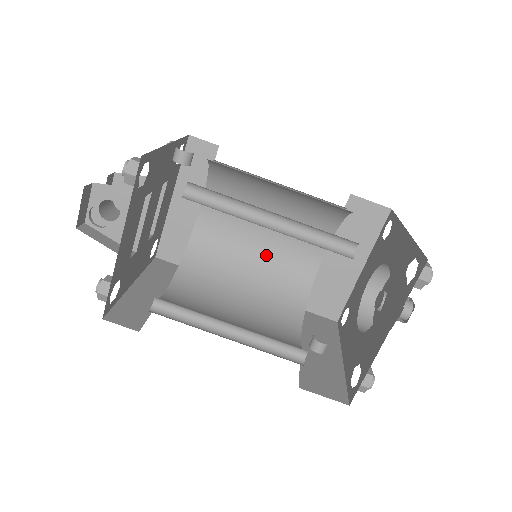
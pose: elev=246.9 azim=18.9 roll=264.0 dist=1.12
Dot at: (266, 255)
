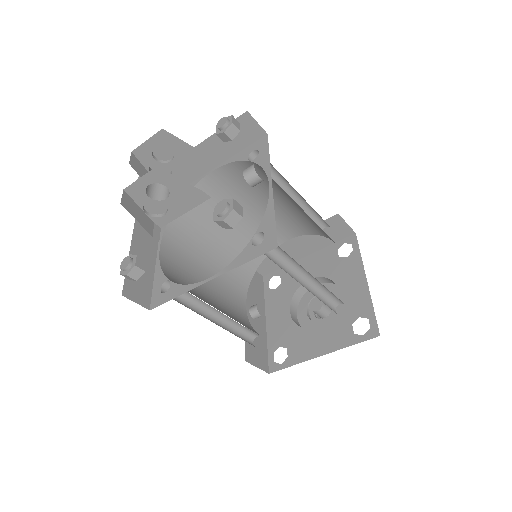
Dot at: (246, 225)
